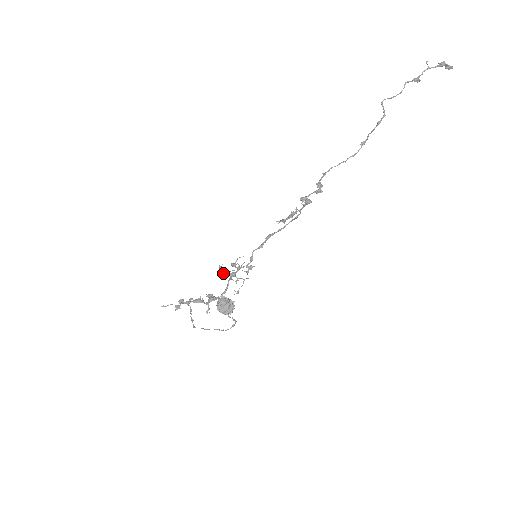
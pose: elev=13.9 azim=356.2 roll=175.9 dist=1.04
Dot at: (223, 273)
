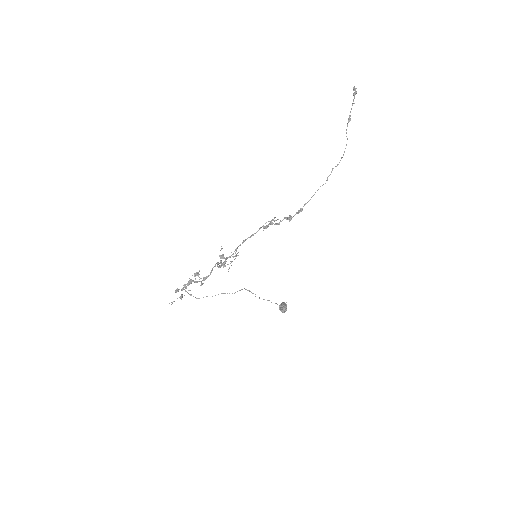
Dot at: (219, 267)
